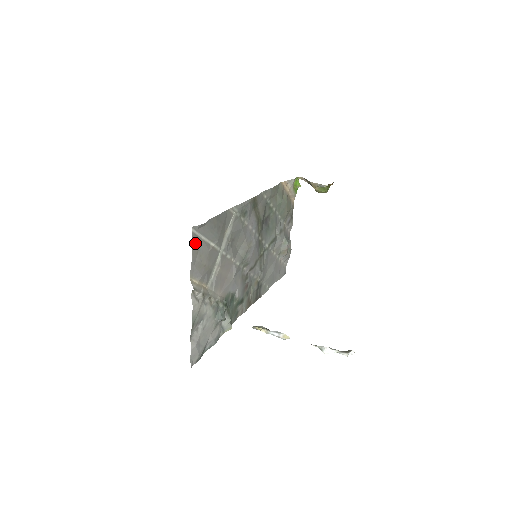
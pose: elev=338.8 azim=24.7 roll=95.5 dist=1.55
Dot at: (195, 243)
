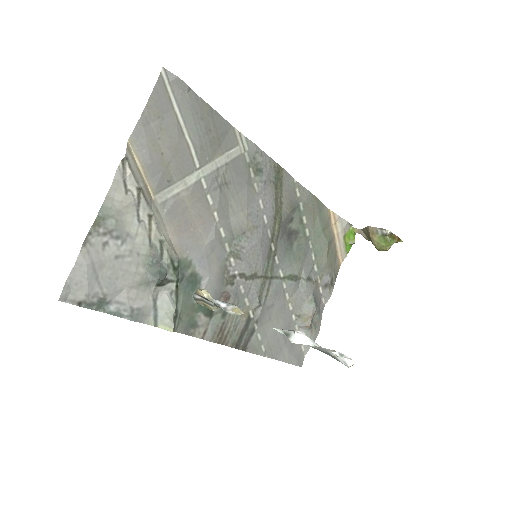
Dot at: (159, 97)
